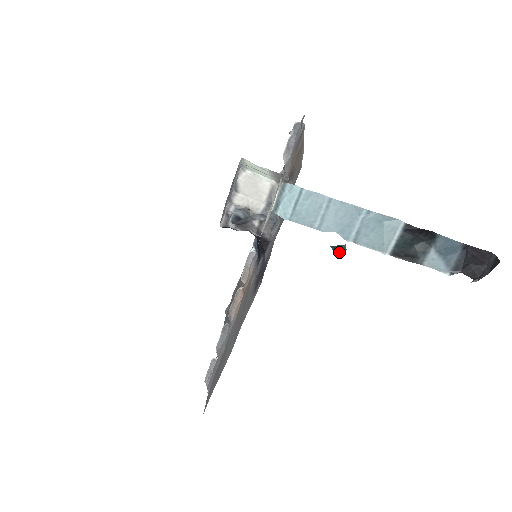
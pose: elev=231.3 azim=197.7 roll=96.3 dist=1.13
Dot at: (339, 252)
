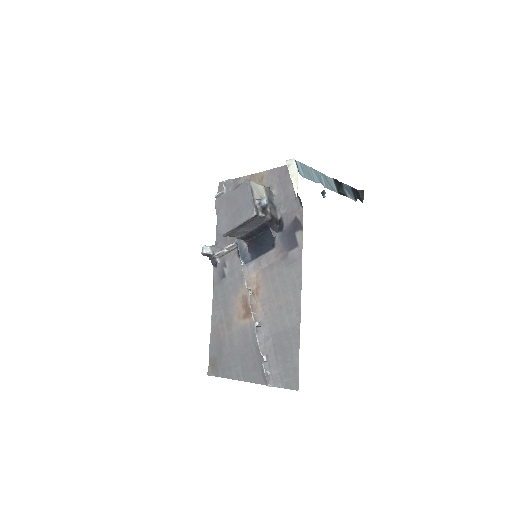
Dot at: (323, 197)
